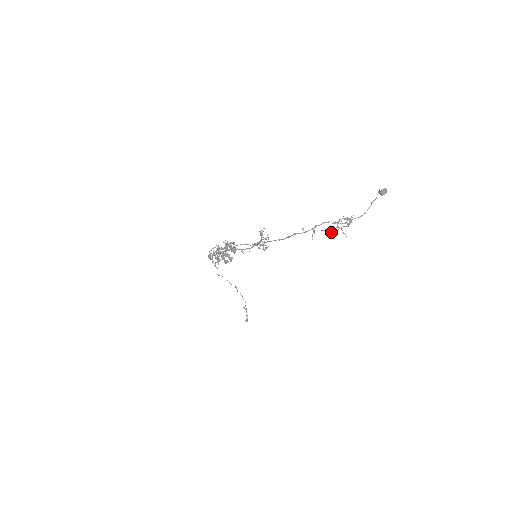
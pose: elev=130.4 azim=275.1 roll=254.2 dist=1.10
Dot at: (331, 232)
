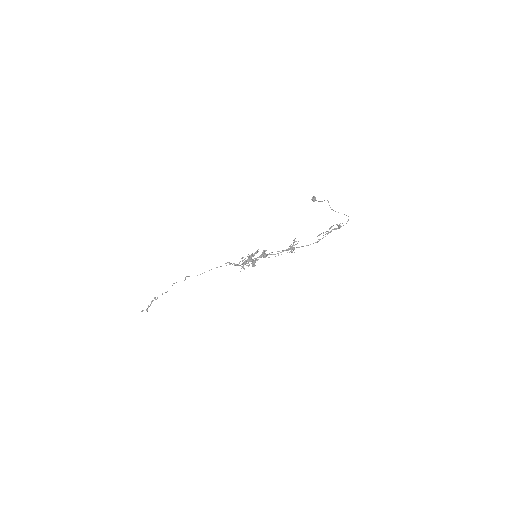
Dot at: occluded
